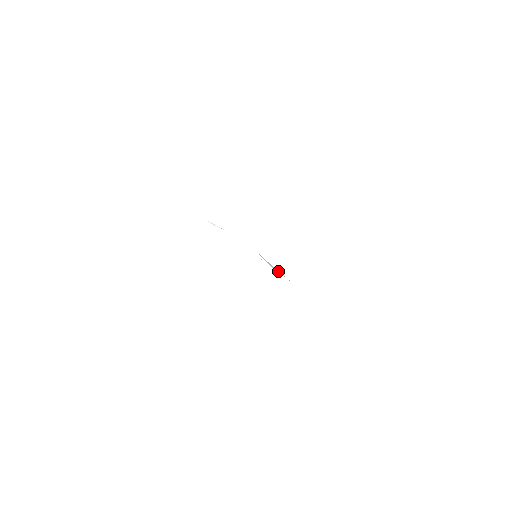
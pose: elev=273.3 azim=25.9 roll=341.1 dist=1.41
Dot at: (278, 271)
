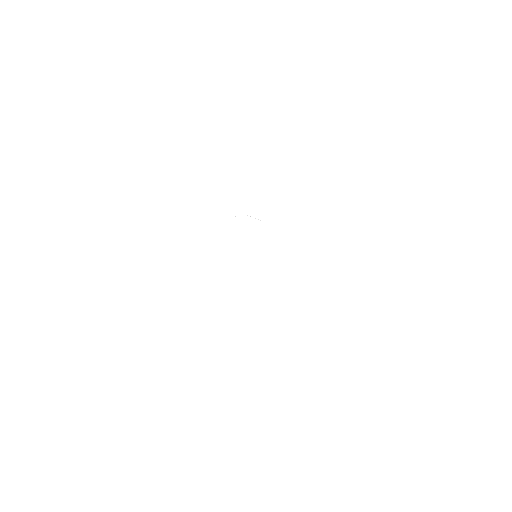
Dot at: occluded
